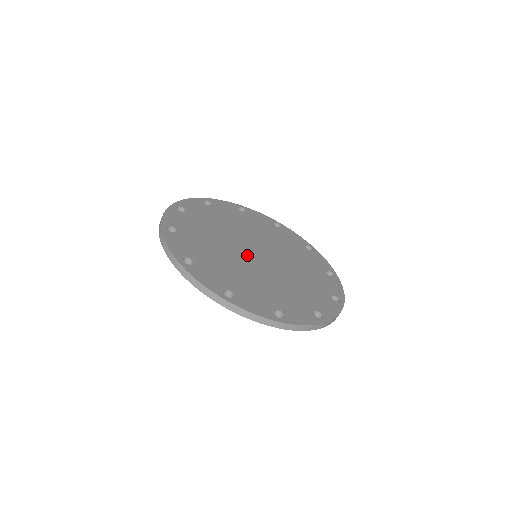
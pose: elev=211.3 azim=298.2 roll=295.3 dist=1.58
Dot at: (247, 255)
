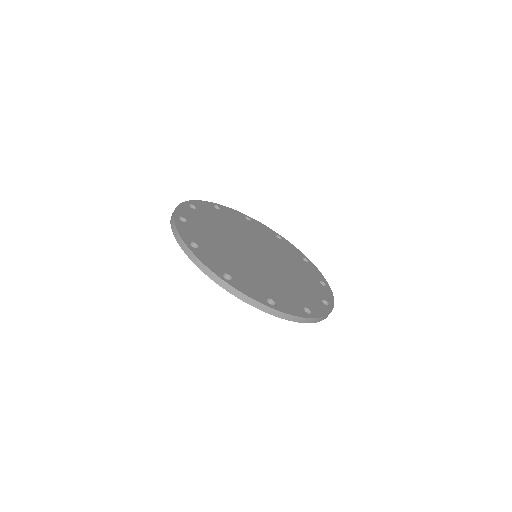
Dot at: (261, 261)
